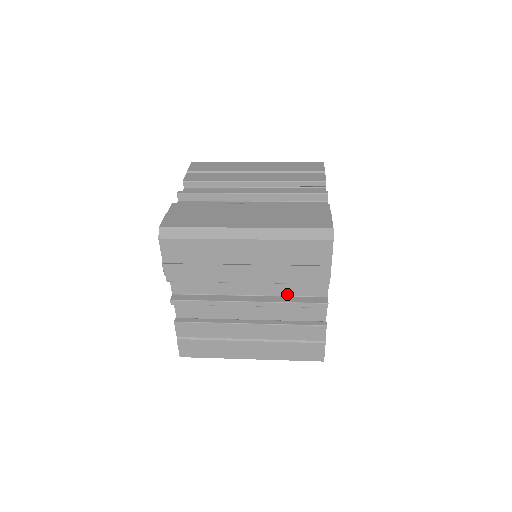
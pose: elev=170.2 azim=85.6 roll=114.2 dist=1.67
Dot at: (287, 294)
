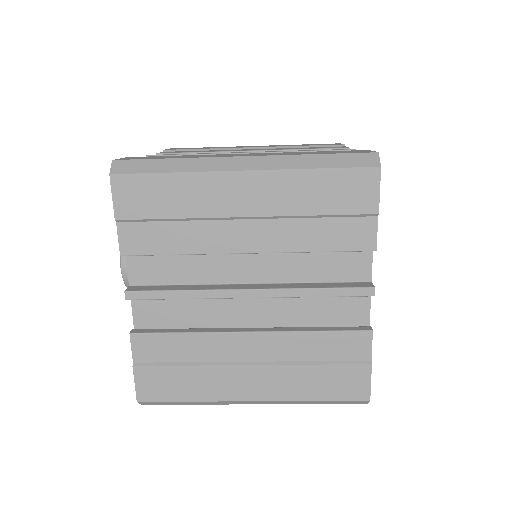
Dot at: (308, 279)
